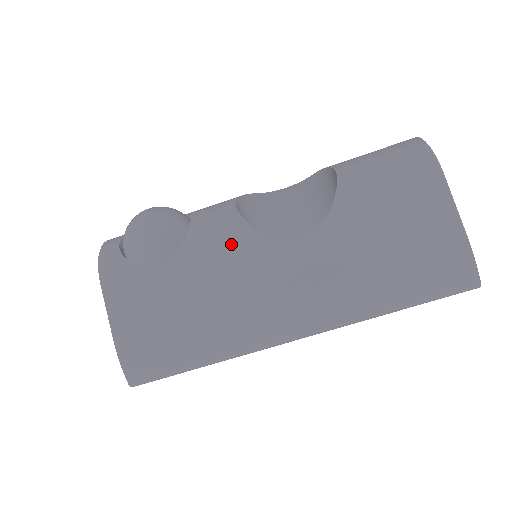
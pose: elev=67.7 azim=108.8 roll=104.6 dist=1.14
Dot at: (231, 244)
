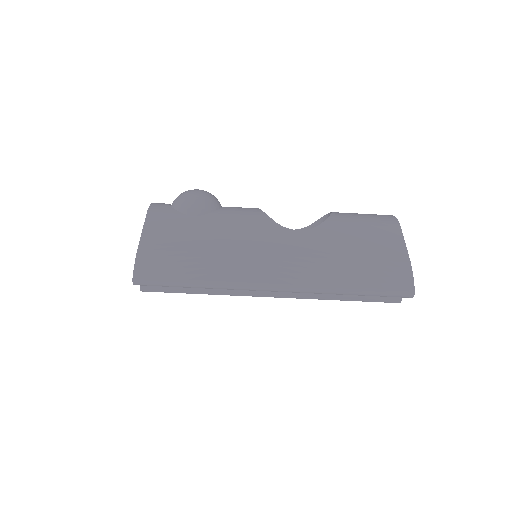
Dot at: (250, 219)
